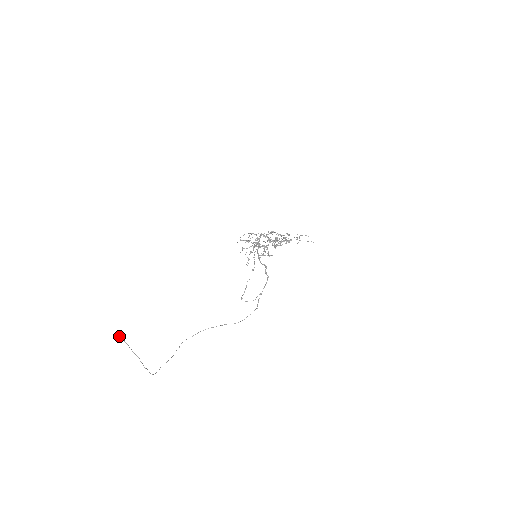
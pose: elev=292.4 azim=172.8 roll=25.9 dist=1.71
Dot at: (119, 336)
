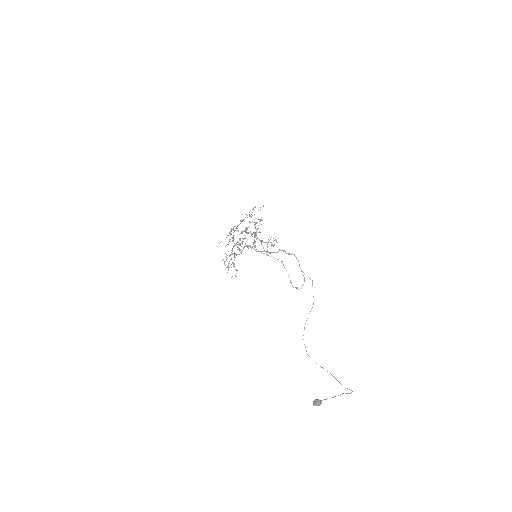
Dot at: (319, 402)
